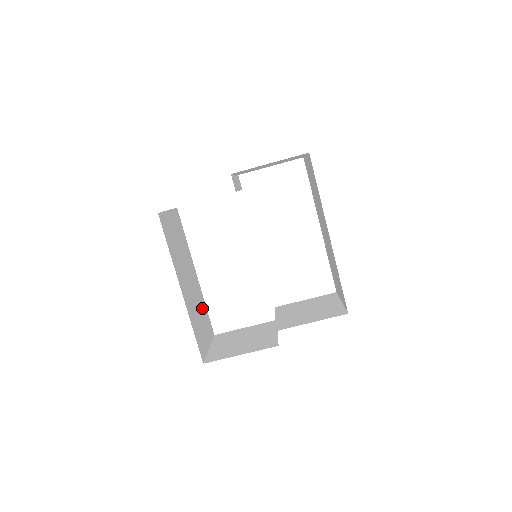
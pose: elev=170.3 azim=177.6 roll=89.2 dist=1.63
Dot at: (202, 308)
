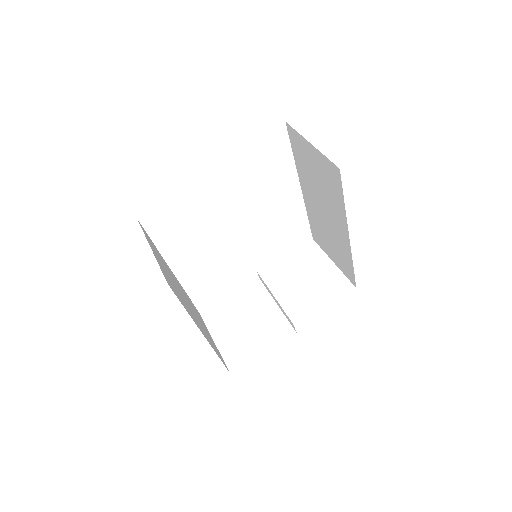
Dot at: (193, 307)
